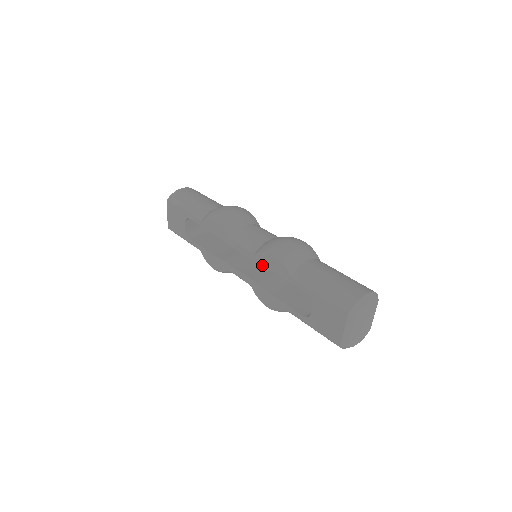
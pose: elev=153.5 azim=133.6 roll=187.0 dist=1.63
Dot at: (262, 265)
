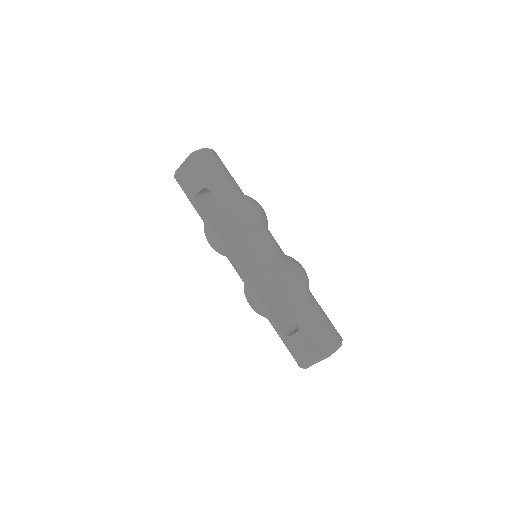
Dot at: (268, 278)
